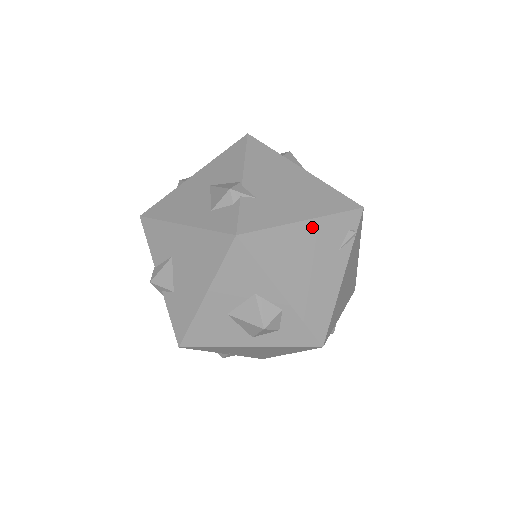
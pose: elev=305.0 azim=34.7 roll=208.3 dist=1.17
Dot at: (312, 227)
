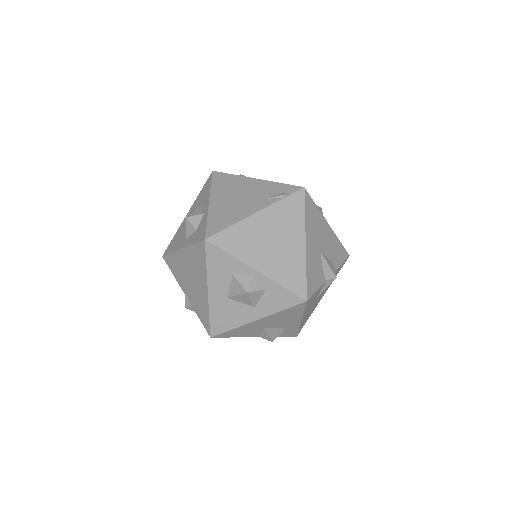
Dot at: (258, 183)
